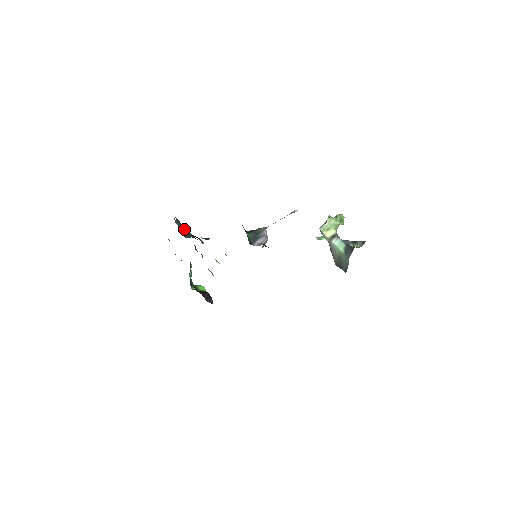
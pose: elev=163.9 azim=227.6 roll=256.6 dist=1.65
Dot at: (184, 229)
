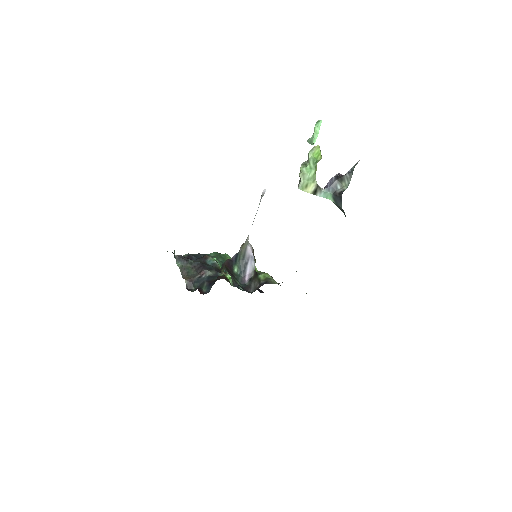
Dot at: (187, 265)
